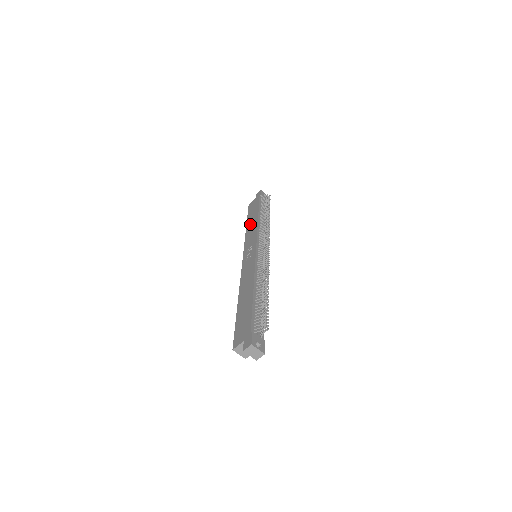
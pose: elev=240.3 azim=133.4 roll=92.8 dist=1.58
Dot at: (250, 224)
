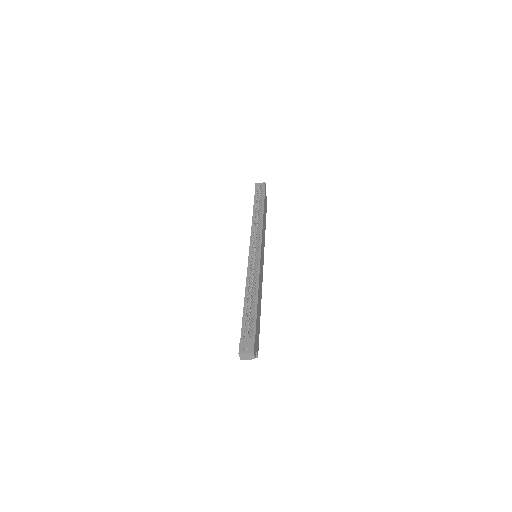
Dot at: occluded
